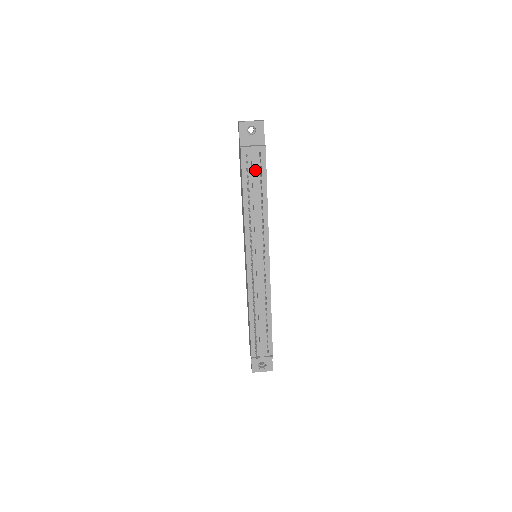
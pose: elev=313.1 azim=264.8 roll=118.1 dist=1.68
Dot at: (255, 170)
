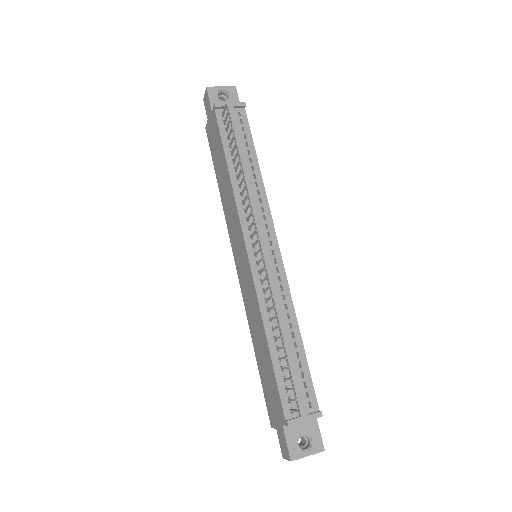
Dot at: (237, 128)
